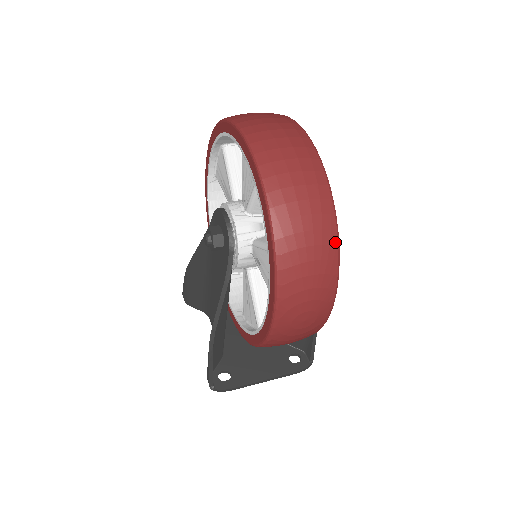
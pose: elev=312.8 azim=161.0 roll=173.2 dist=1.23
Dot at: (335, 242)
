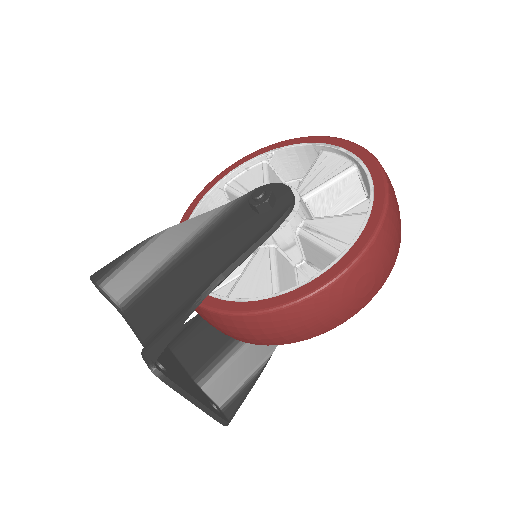
Dot at: (400, 238)
